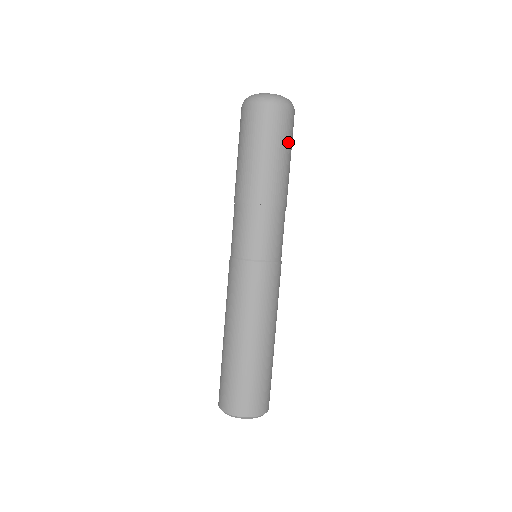
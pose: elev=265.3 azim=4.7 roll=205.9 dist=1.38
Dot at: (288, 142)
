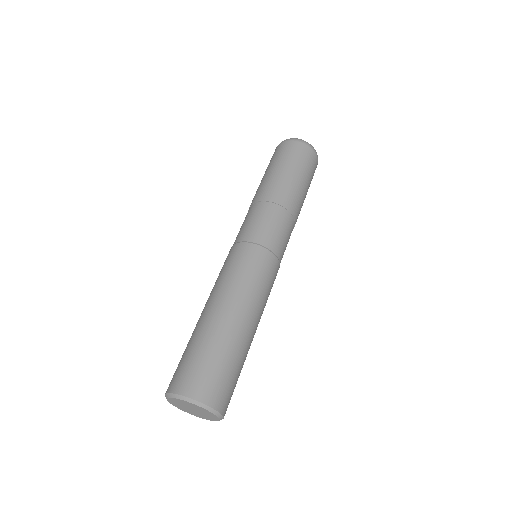
Dot at: (302, 167)
